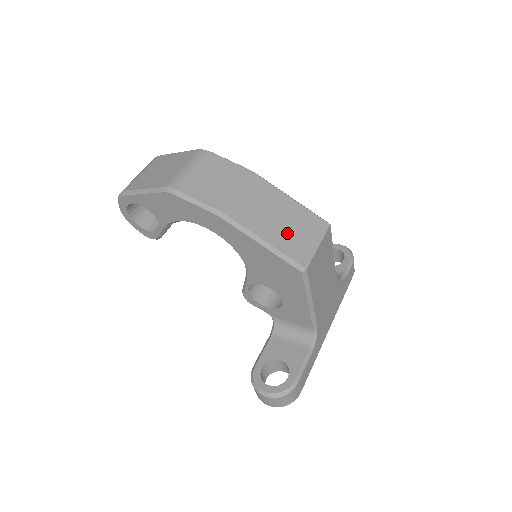
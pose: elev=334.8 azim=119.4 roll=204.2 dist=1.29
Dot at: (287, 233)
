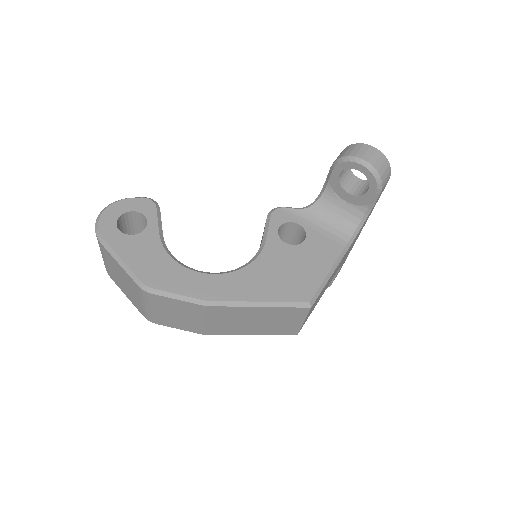
Dot at: (268, 326)
